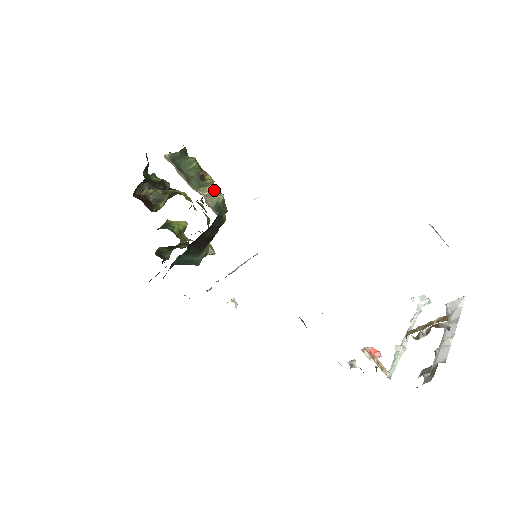
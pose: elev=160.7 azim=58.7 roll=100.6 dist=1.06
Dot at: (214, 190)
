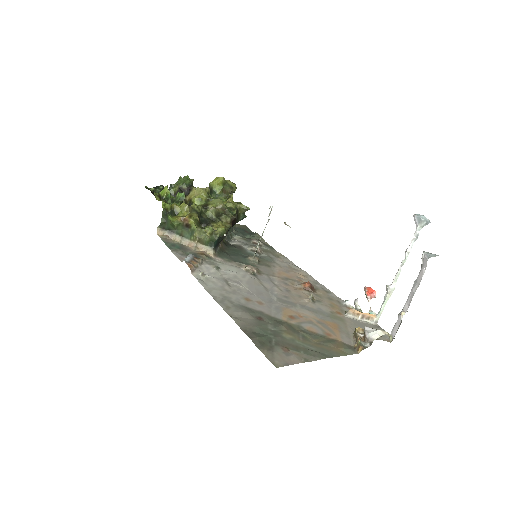
Dot at: (198, 238)
